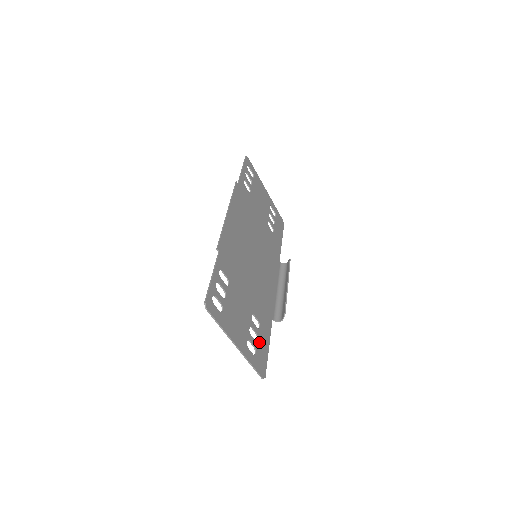
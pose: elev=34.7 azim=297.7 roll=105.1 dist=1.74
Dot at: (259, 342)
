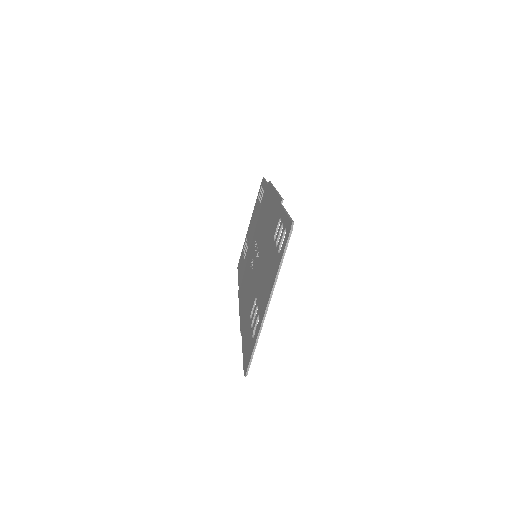
Dot at: occluded
